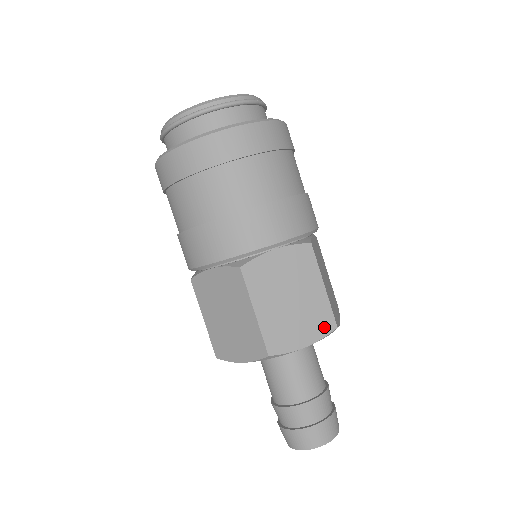
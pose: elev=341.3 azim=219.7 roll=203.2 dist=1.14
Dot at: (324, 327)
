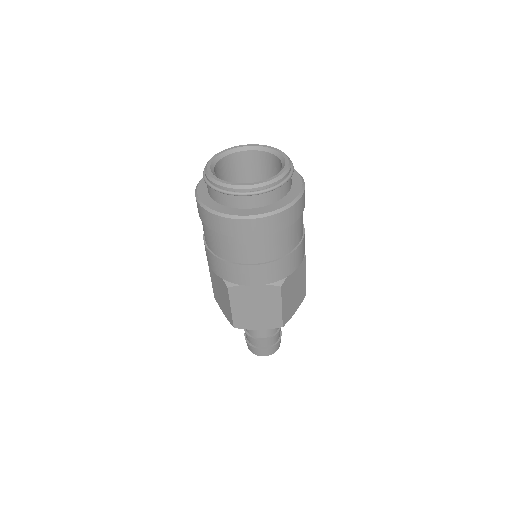
Dot at: (274, 325)
